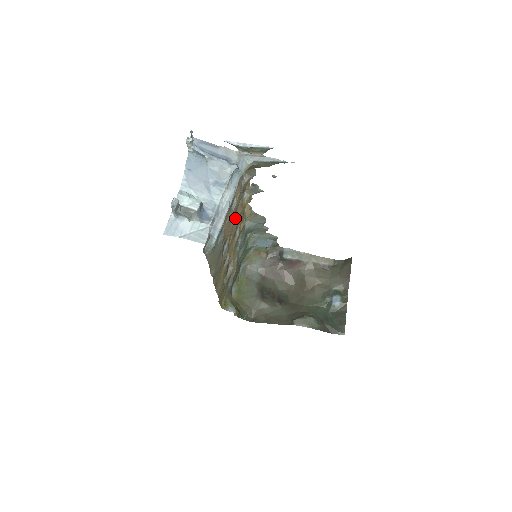
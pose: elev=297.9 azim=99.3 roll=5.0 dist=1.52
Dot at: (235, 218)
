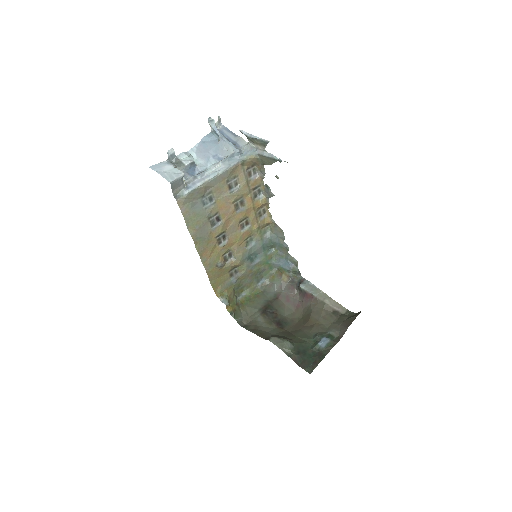
Dot at: (241, 207)
